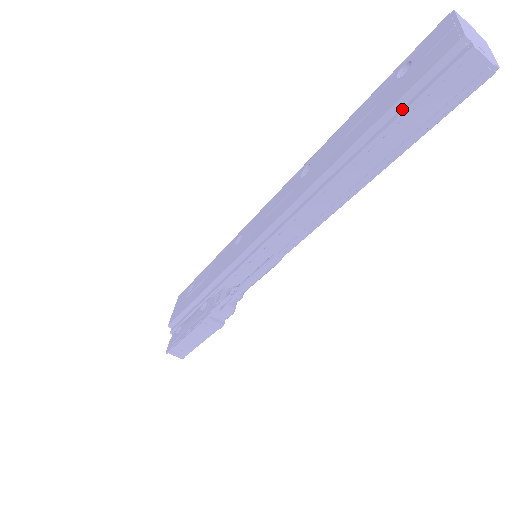
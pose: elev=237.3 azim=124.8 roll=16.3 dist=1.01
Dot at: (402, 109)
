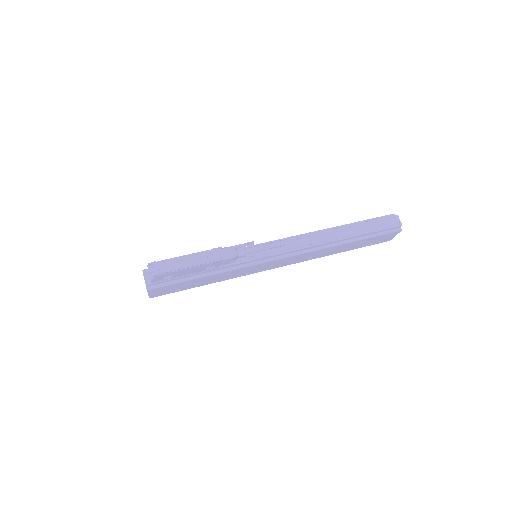
Dot at: (368, 222)
